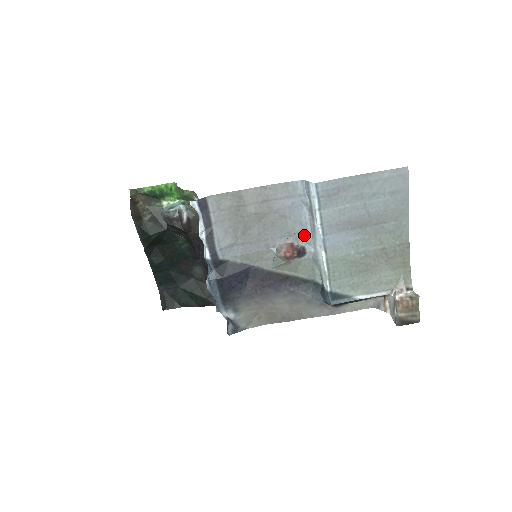
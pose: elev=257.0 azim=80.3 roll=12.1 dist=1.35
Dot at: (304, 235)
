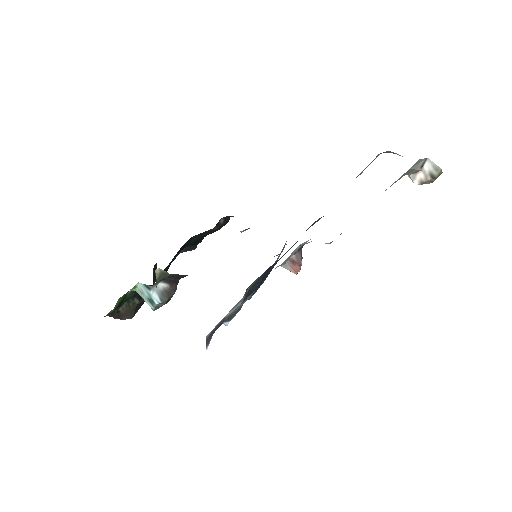
Dot at: occluded
